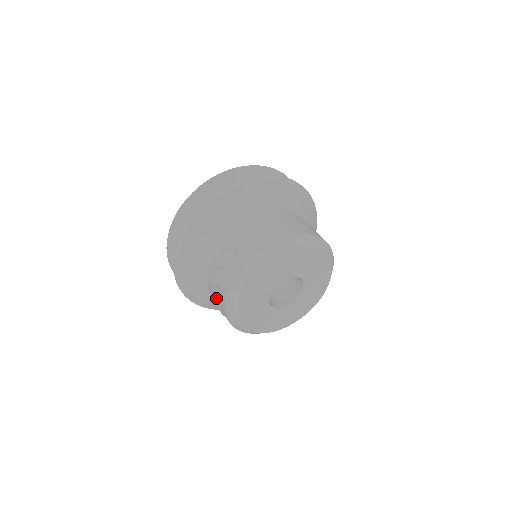
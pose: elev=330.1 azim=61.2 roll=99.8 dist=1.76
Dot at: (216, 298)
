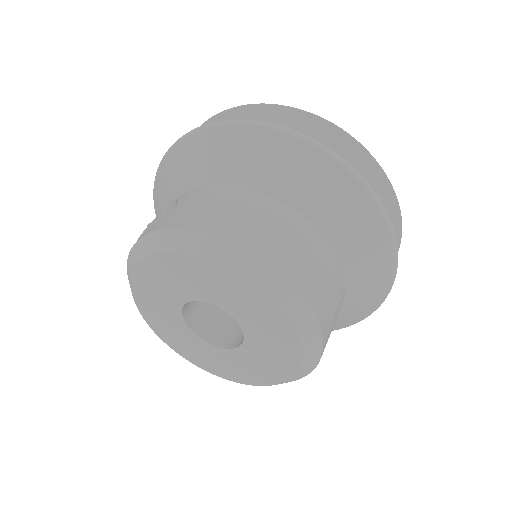
Dot at: occluded
